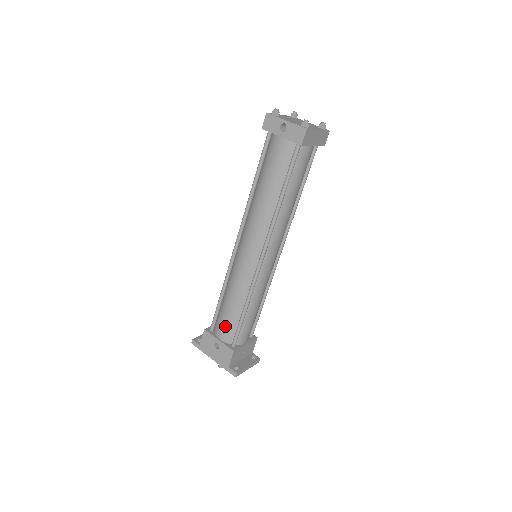
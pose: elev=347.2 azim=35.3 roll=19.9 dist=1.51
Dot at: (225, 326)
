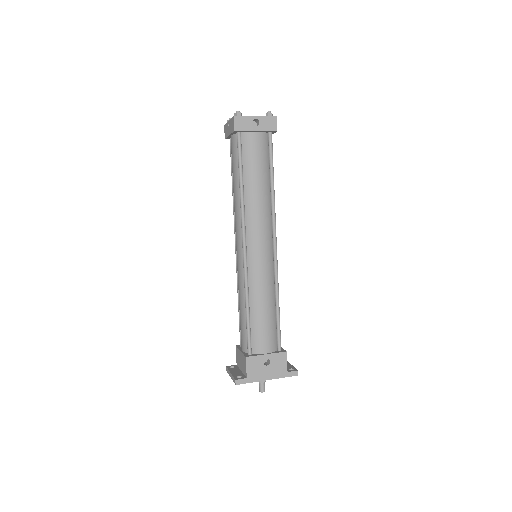
Dot at: (266, 336)
